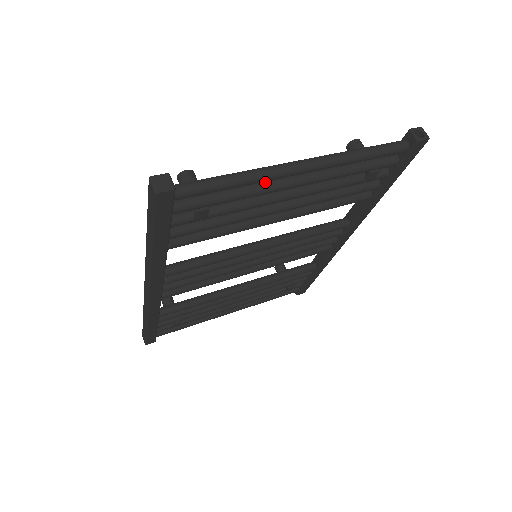
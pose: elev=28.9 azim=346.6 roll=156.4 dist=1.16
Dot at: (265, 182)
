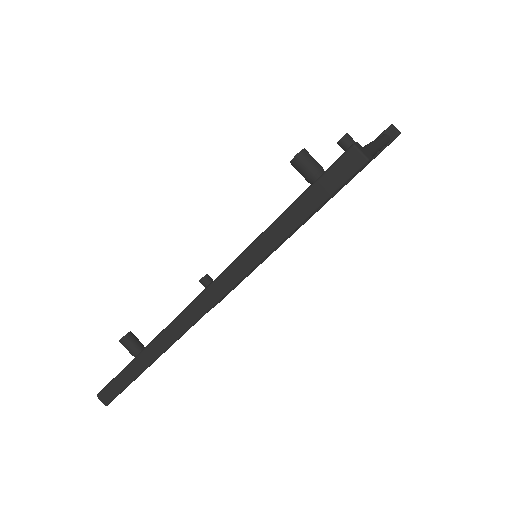
Dot at: occluded
